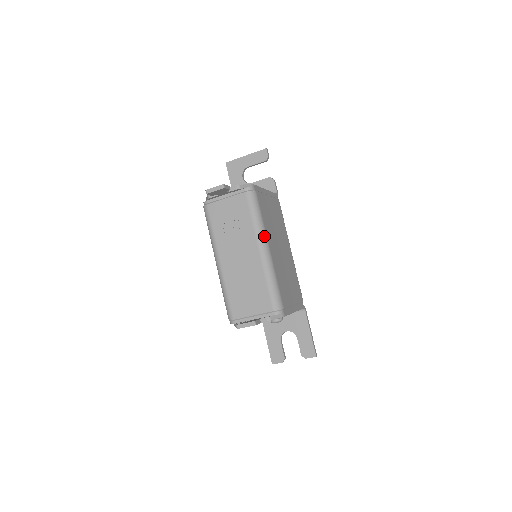
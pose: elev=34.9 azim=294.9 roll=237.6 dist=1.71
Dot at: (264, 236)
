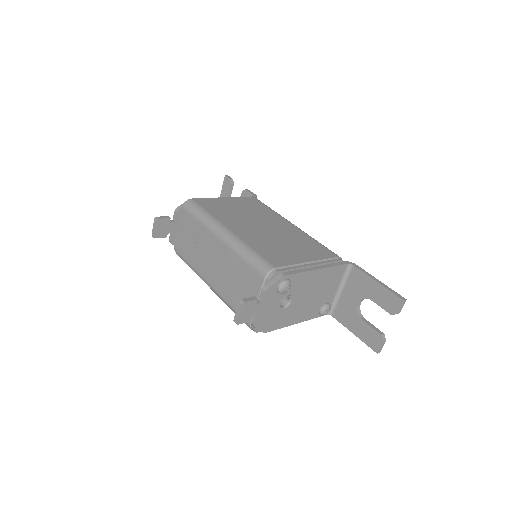
Dot at: (217, 225)
